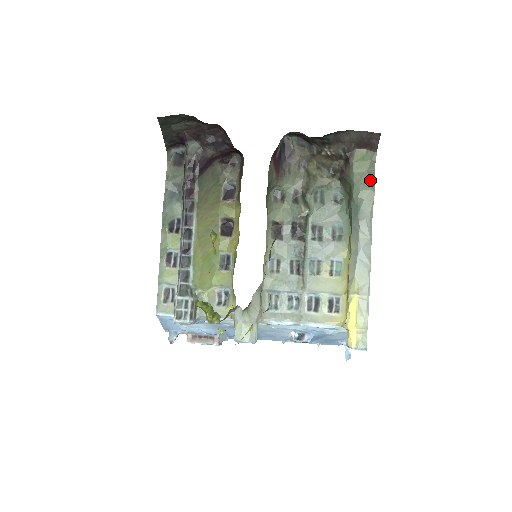
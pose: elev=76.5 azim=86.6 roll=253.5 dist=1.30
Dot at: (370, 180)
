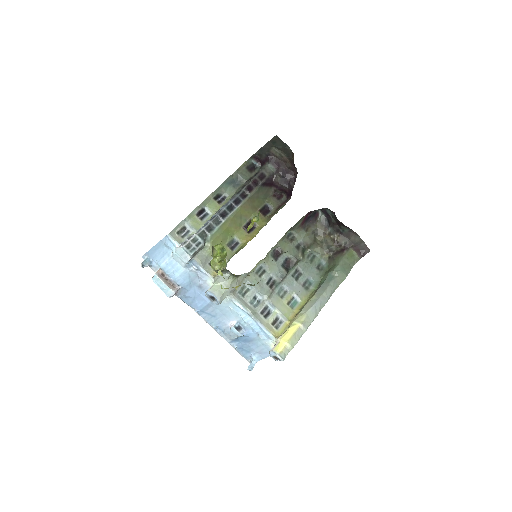
Dot at: (348, 270)
